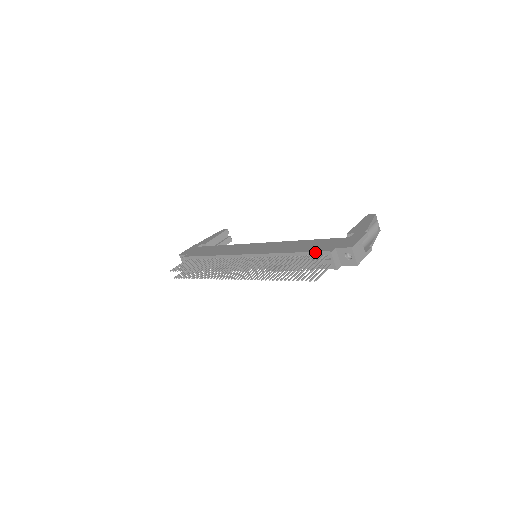
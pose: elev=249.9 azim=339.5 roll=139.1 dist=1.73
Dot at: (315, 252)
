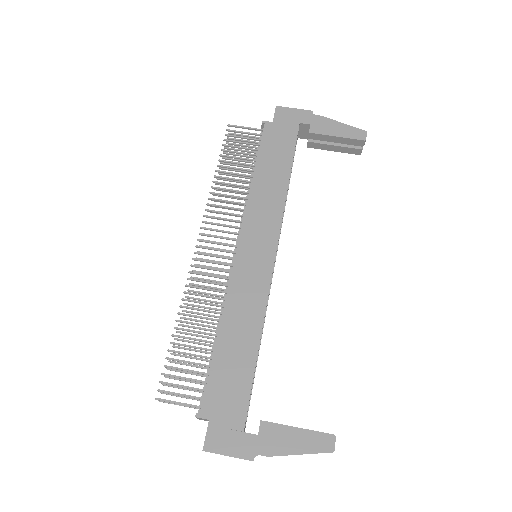
Dot at: occluded
